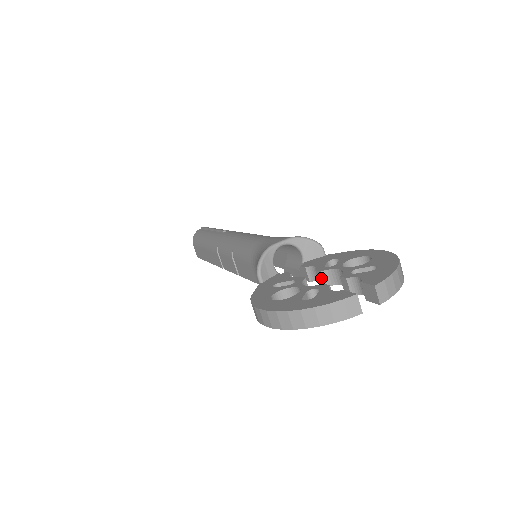
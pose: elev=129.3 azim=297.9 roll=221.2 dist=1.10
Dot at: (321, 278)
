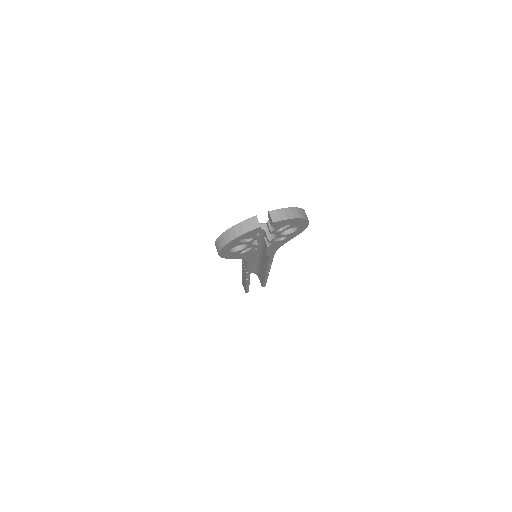
Dot at: (267, 236)
